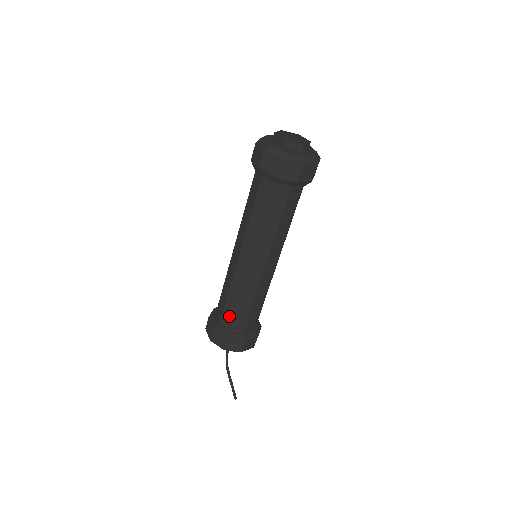
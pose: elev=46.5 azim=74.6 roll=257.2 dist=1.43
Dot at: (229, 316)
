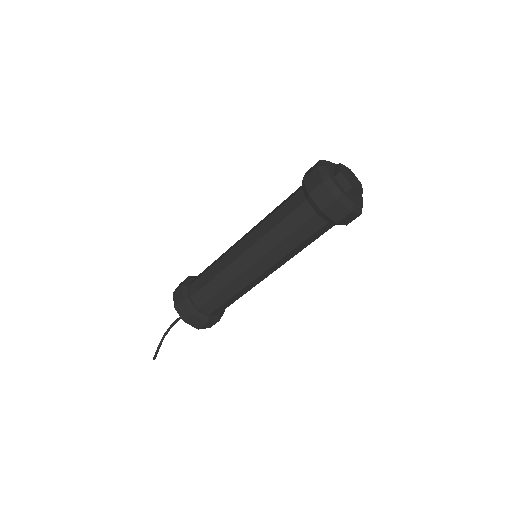
Dot at: (199, 285)
